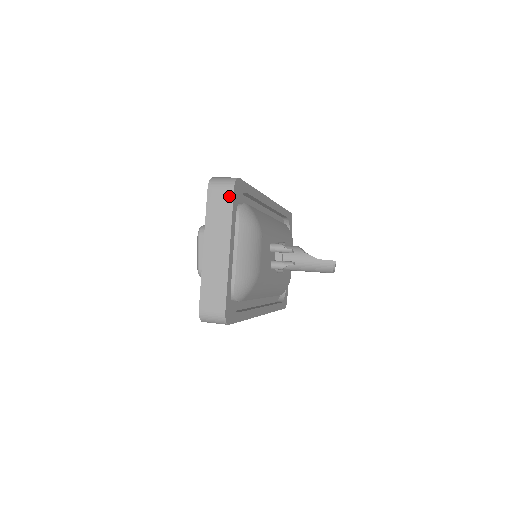
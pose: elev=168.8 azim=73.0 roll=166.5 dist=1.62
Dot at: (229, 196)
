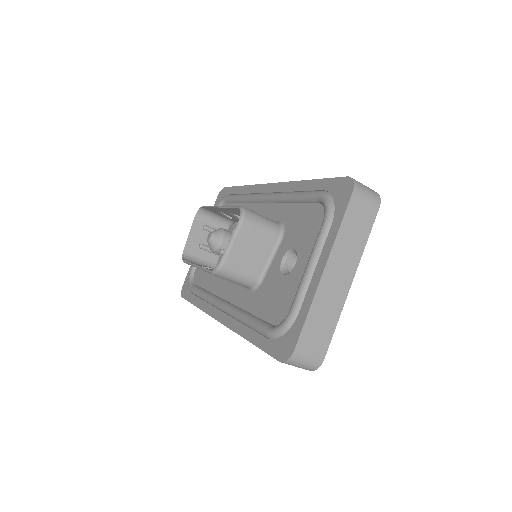
Dot at: (372, 214)
